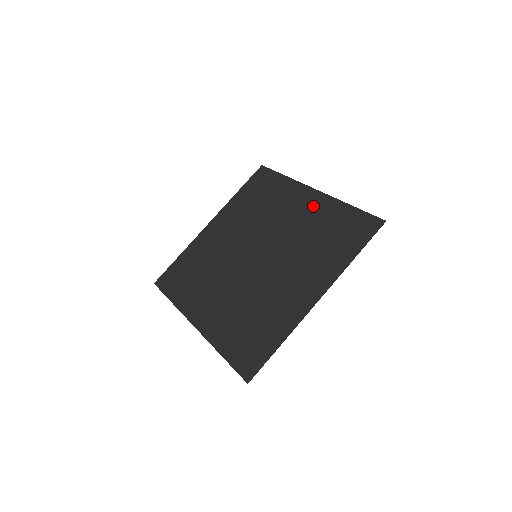
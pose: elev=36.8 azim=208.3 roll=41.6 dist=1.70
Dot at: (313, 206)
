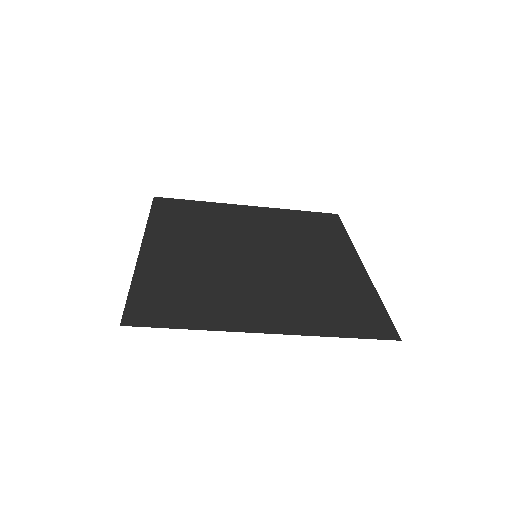
Dot at: (264, 215)
